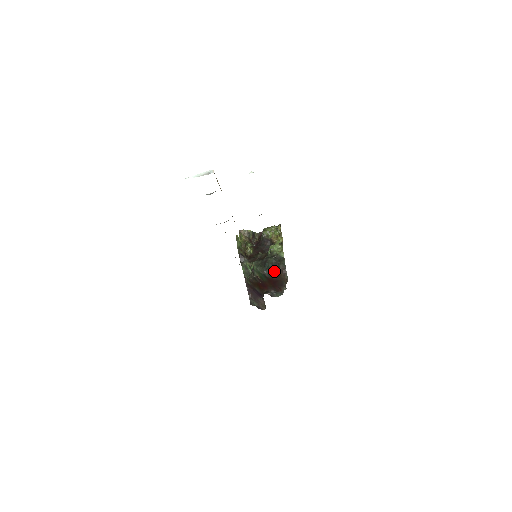
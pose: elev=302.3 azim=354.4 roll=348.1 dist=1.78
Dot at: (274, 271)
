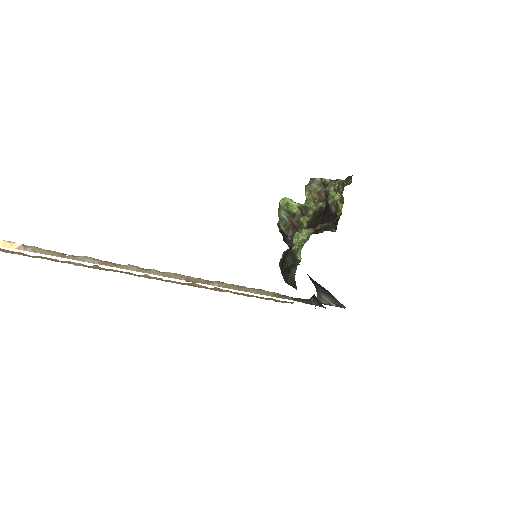
Dot at: (286, 281)
